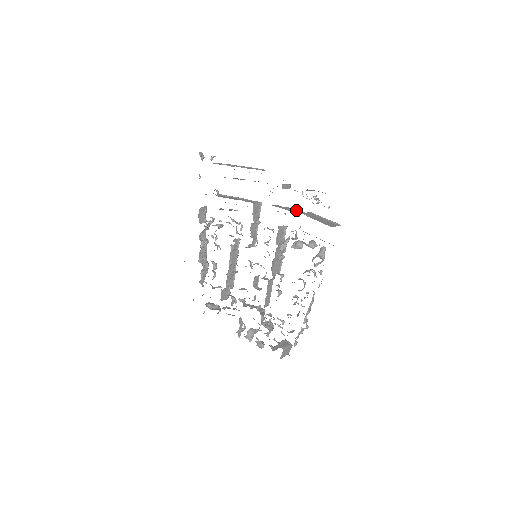
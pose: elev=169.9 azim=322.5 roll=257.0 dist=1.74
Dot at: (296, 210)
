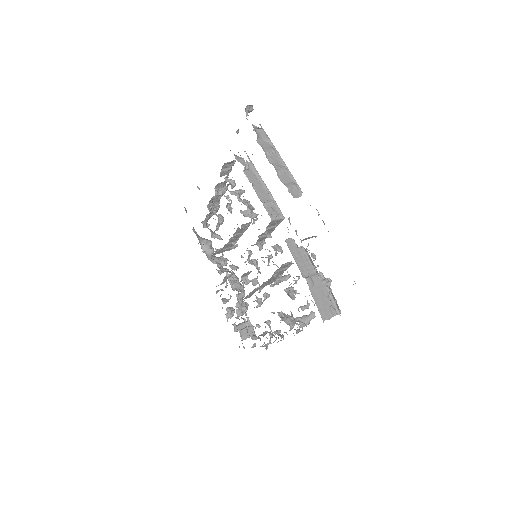
Dot at: (309, 262)
